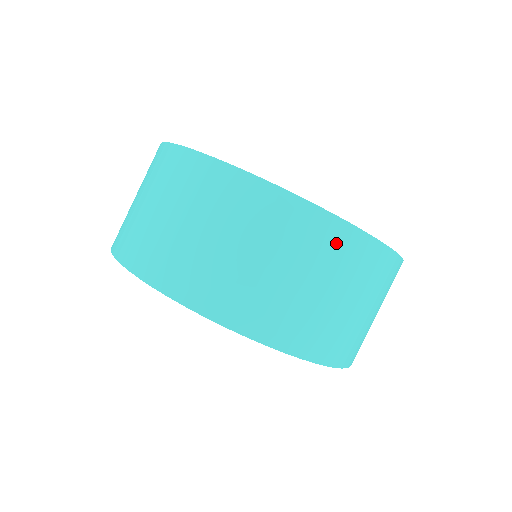
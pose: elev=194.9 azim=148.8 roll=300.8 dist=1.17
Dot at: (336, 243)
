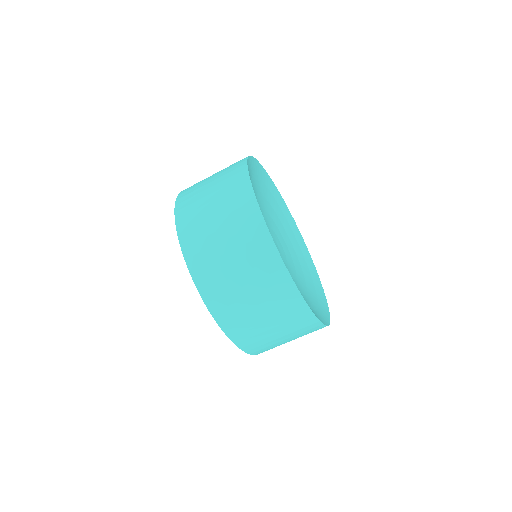
Dot at: (293, 309)
